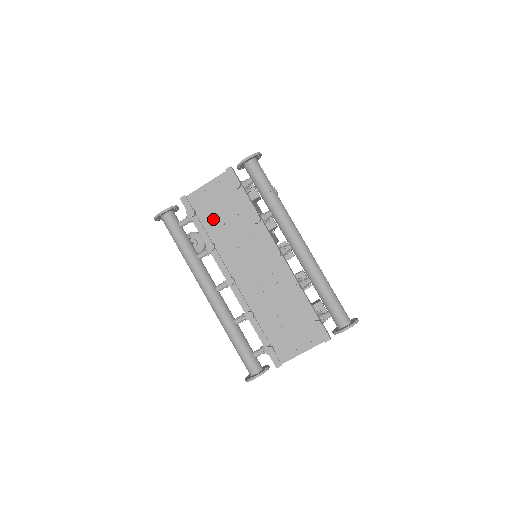
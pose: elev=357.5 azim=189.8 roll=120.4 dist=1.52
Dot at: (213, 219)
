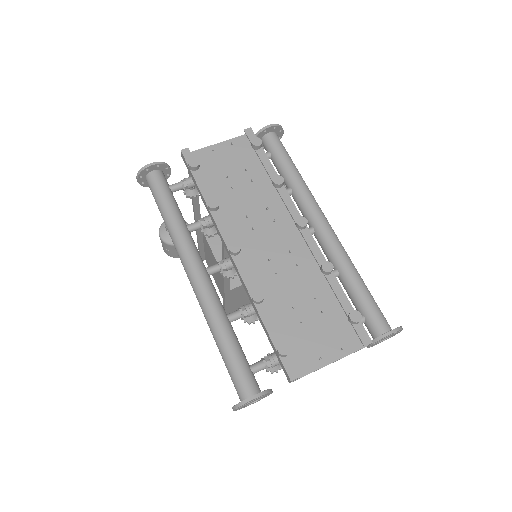
Dot at: (219, 181)
